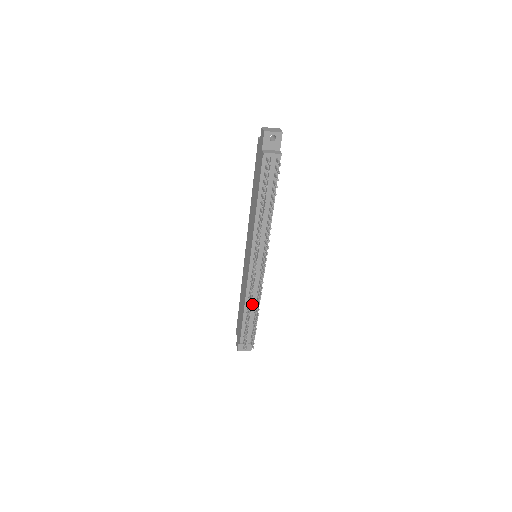
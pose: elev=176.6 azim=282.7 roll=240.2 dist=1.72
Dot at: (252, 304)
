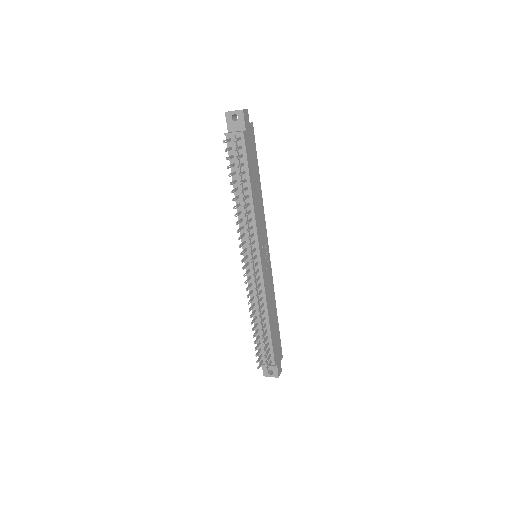
Dot at: (259, 313)
